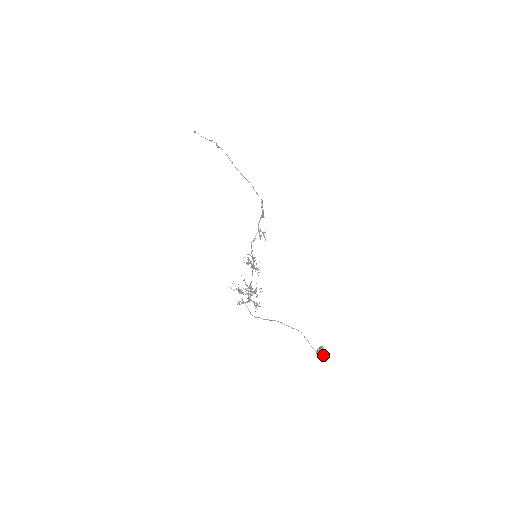
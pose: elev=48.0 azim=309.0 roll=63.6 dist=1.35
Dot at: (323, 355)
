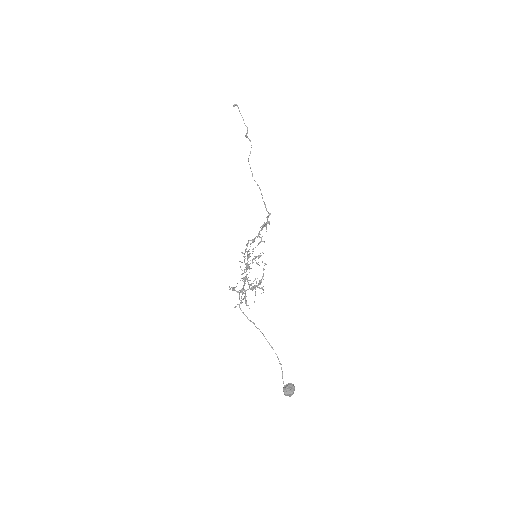
Dot at: (293, 393)
